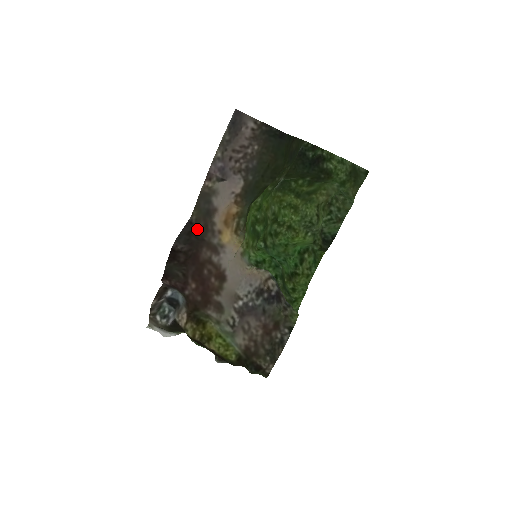
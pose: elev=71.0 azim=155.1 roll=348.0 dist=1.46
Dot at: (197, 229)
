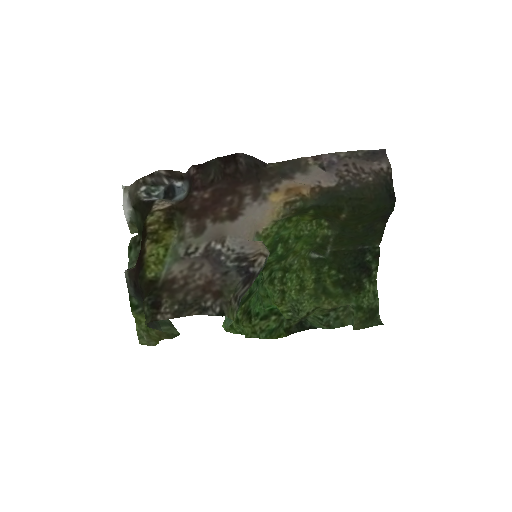
Dot at: (265, 171)
